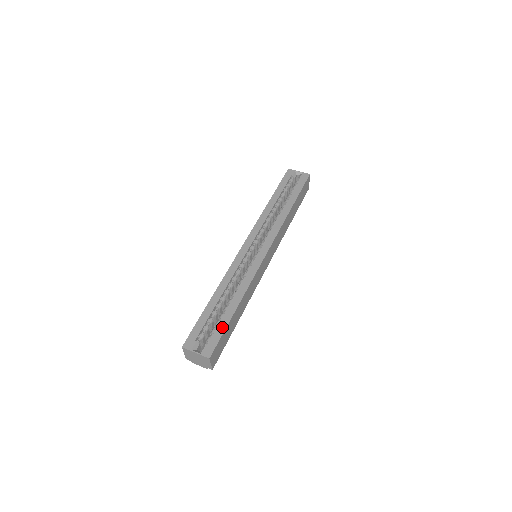
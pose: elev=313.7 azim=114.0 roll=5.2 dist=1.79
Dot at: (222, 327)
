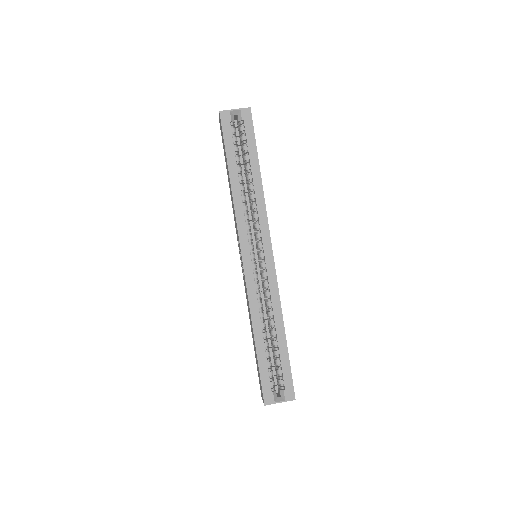
Dot at: (286, 365)
